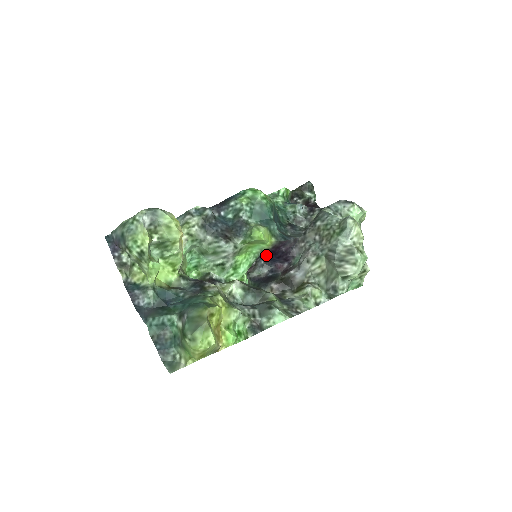
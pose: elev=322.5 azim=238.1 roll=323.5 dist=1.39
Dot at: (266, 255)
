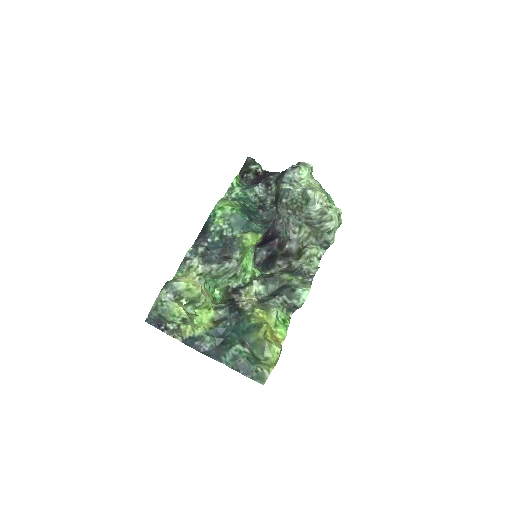
Dot at: occluded
